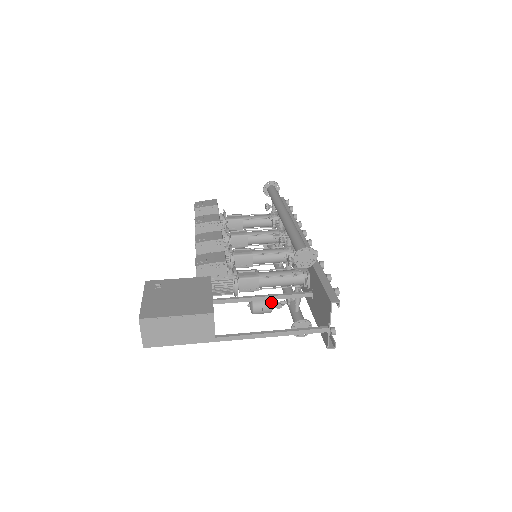
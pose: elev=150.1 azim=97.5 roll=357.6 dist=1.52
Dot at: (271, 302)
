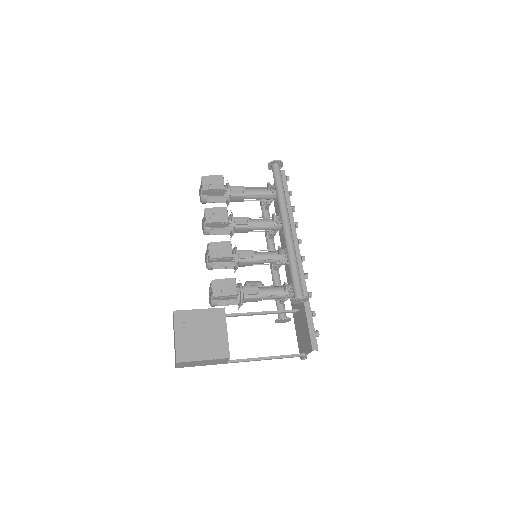
Dot at: occluded
